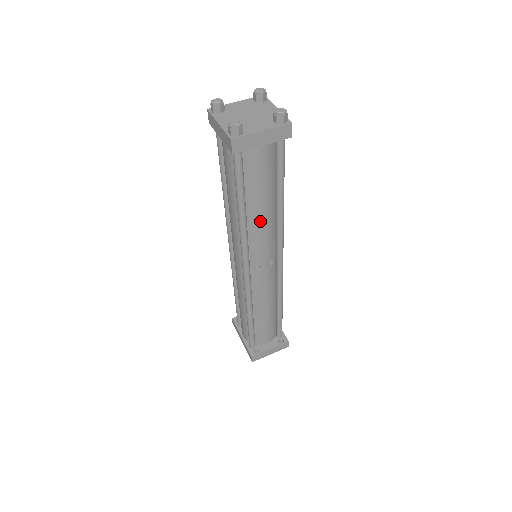
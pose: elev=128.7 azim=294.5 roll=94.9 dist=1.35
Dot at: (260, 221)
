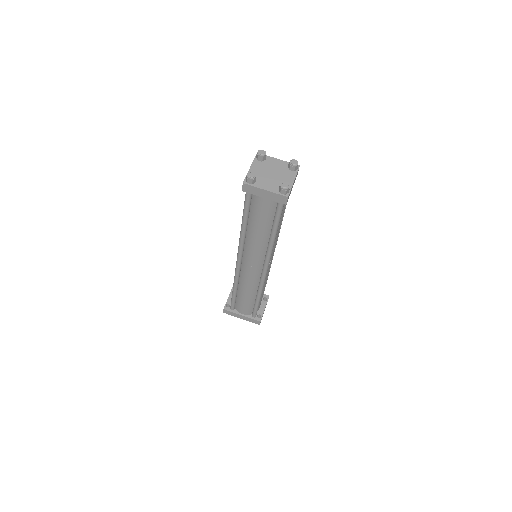
Dot at: (278, 233)
